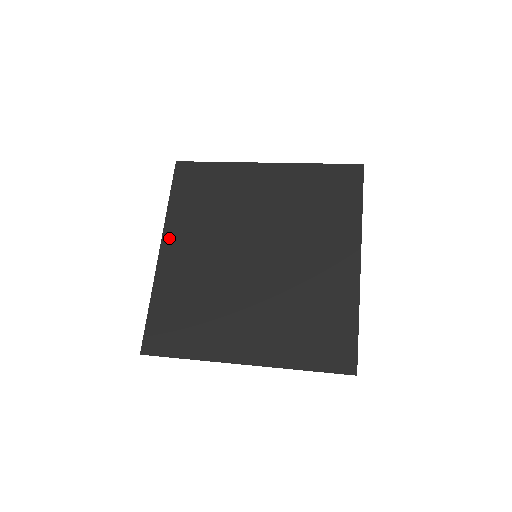
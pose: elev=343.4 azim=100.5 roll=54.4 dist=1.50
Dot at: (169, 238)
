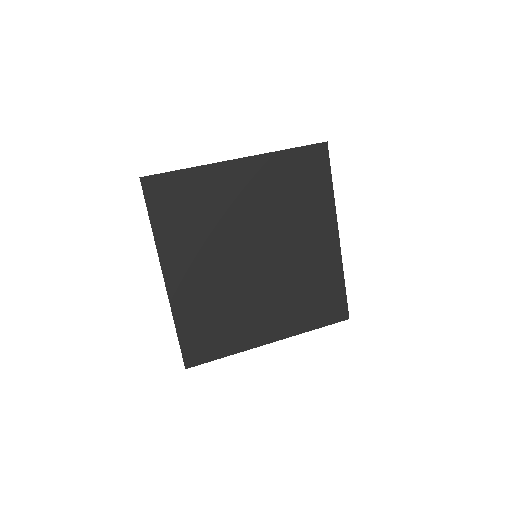
Dot at: (168, 264)
